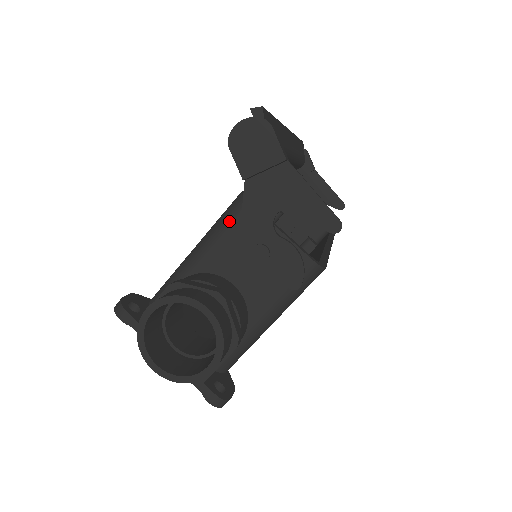
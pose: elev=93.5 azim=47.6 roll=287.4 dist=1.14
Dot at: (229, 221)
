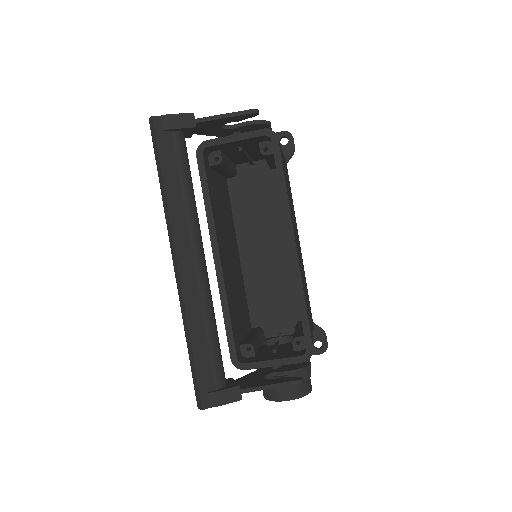
Dot at: occluded
